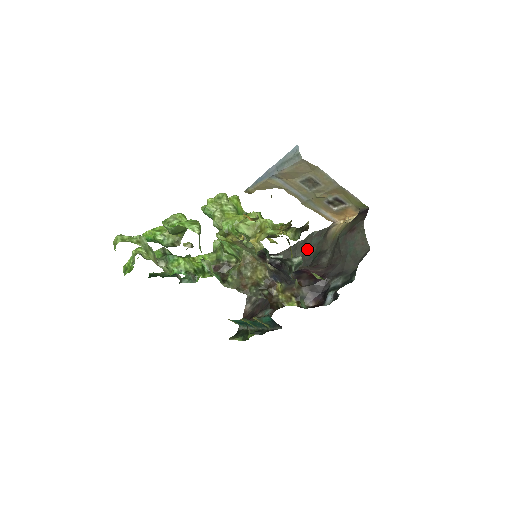
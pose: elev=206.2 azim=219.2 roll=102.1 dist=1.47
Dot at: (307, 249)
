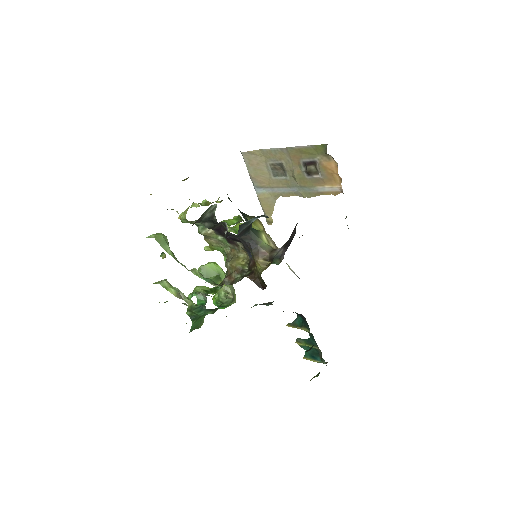
Dot at: occluded
